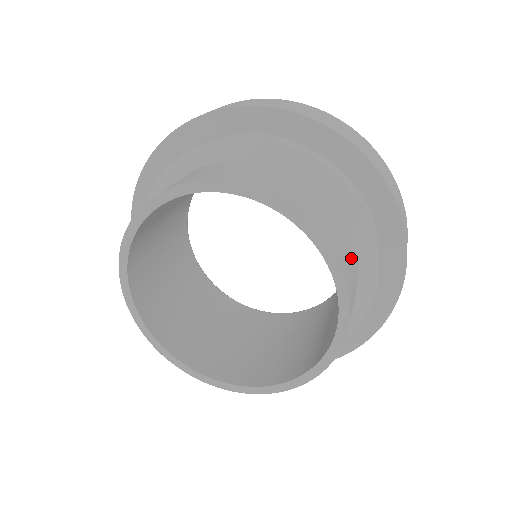
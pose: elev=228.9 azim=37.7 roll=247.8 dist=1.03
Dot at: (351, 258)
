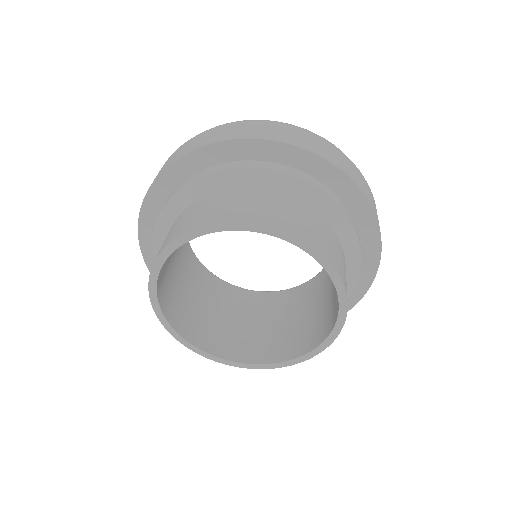
Dot at: occluded
